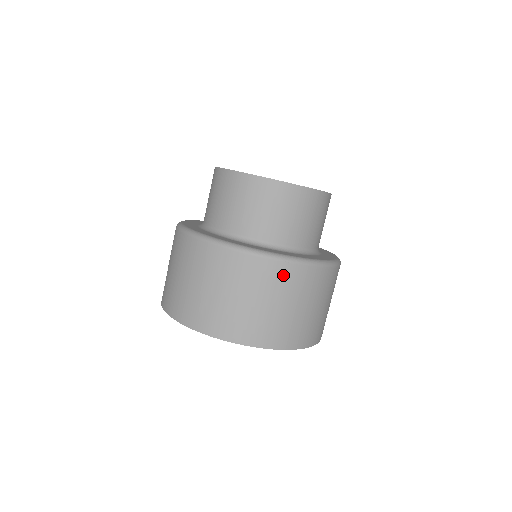
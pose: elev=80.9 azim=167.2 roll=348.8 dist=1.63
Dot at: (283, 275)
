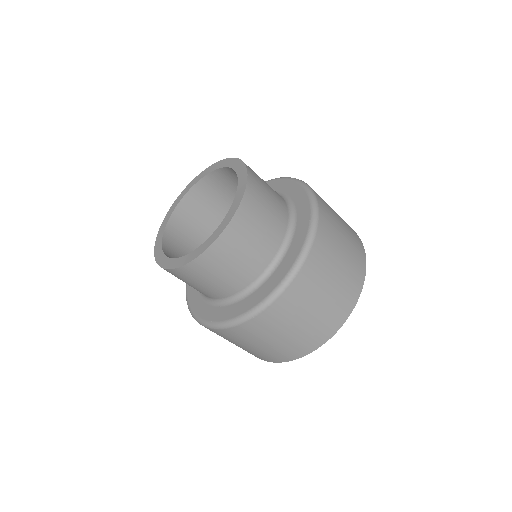
Dot at: (317, 260)
